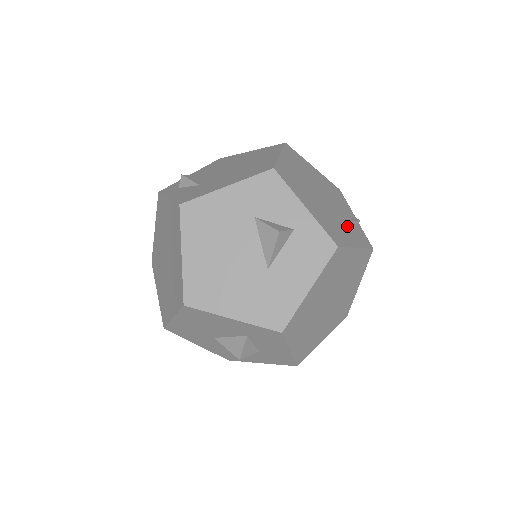
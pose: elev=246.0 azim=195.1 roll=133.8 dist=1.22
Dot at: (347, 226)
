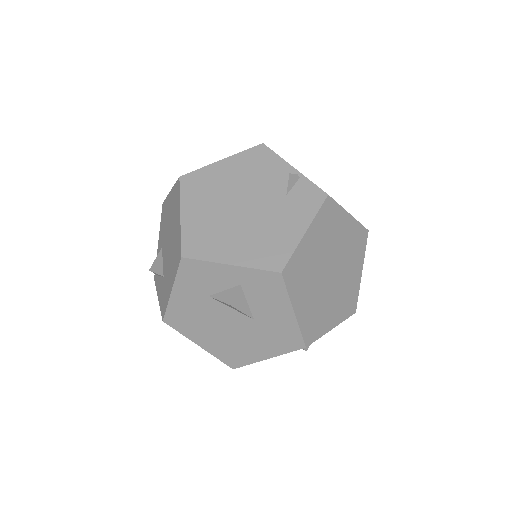
Dot at: (285, 209)
